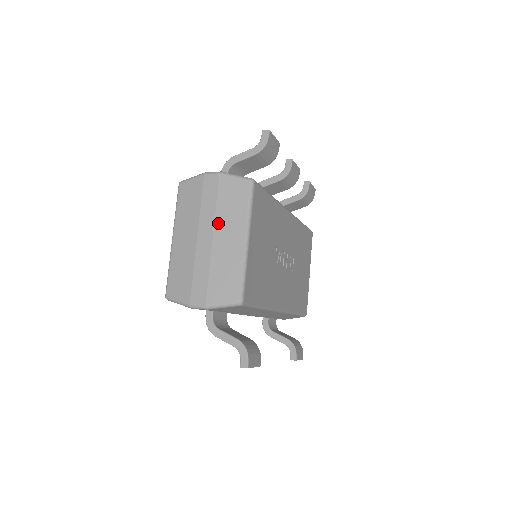
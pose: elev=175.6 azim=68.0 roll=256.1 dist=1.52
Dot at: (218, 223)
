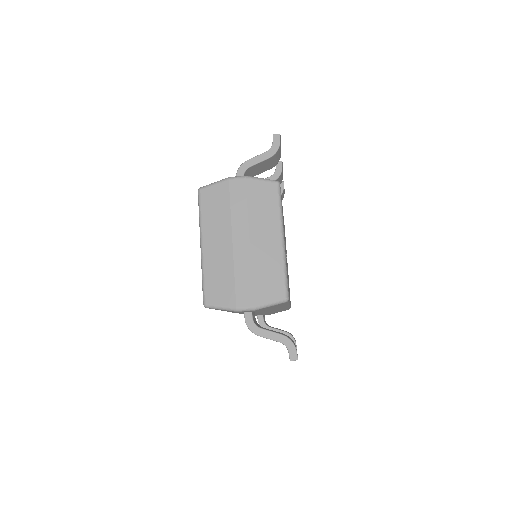
Dot at: (252, 226)
